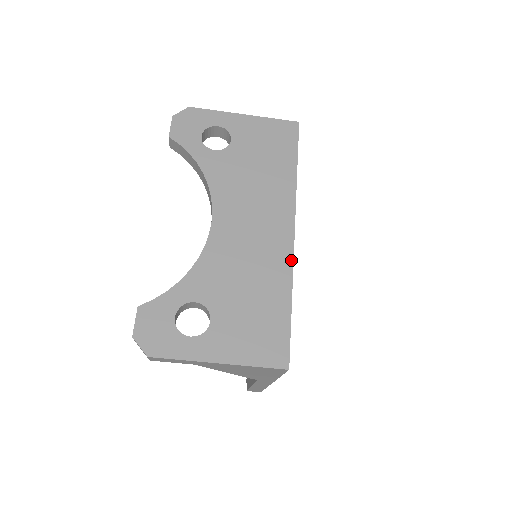
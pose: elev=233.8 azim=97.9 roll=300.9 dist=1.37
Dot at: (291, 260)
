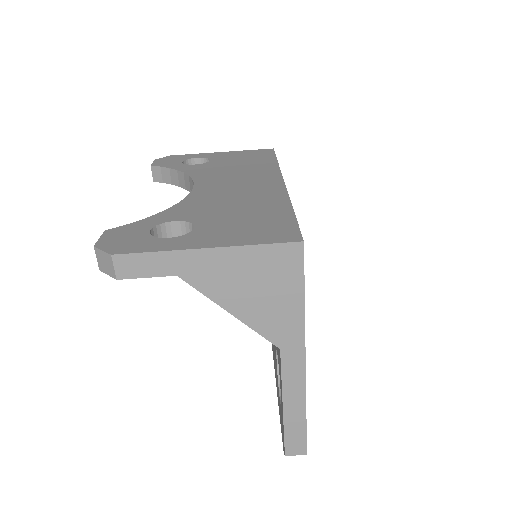
Dot at: (285, 192)
